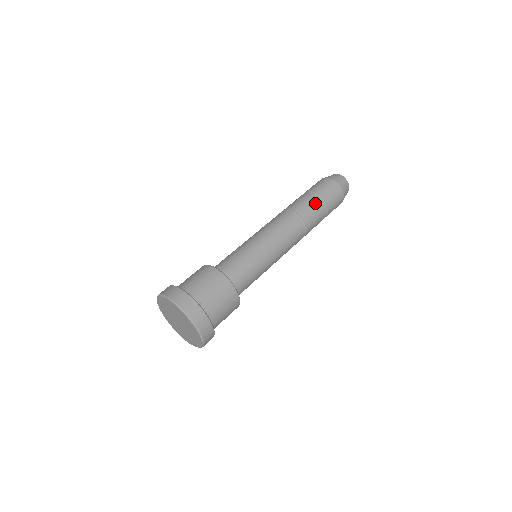
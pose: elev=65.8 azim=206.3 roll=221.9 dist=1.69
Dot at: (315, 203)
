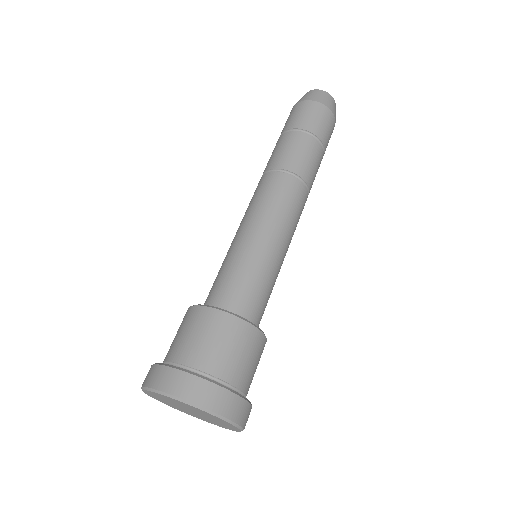
Dot at: (296, 141)
